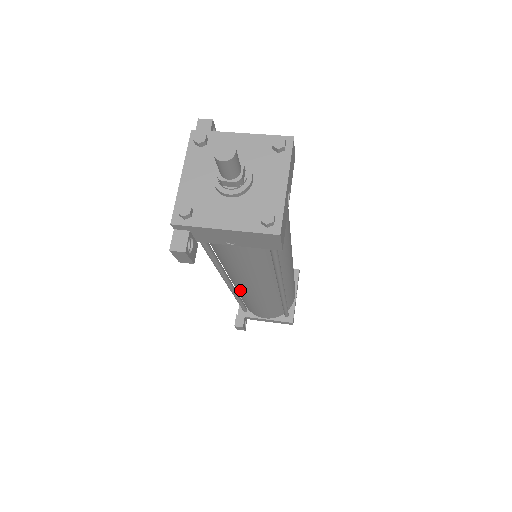
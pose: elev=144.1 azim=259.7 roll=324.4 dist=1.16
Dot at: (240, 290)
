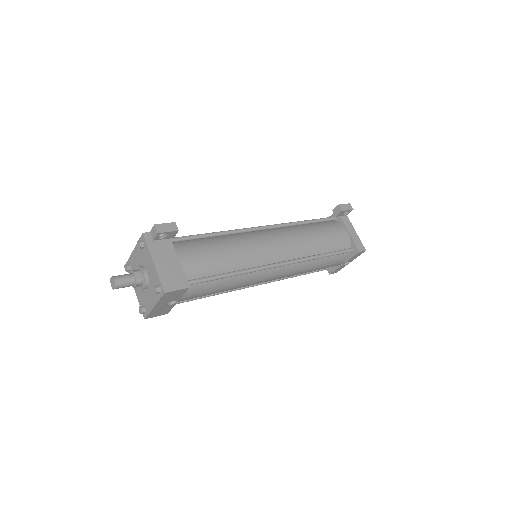
Dot at: occluded
